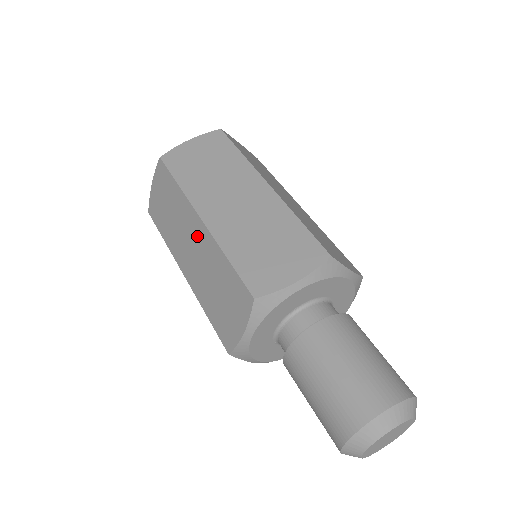
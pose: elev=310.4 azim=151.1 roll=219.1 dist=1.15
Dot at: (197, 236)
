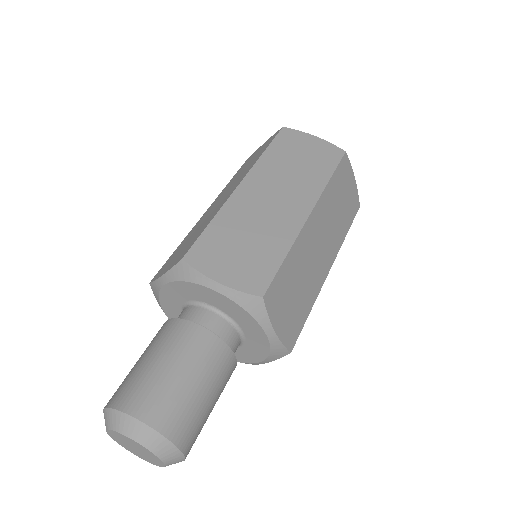
Dot at: (228, 194)
